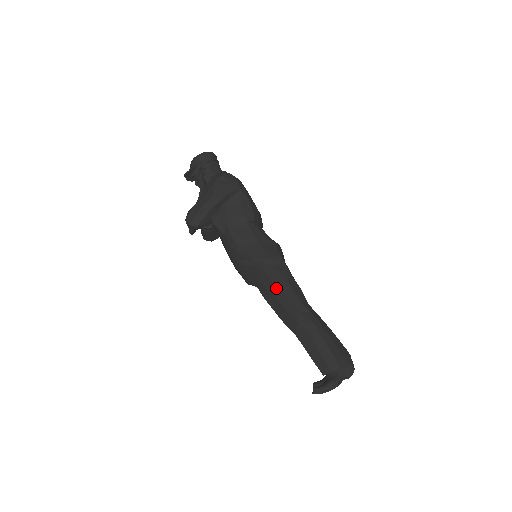
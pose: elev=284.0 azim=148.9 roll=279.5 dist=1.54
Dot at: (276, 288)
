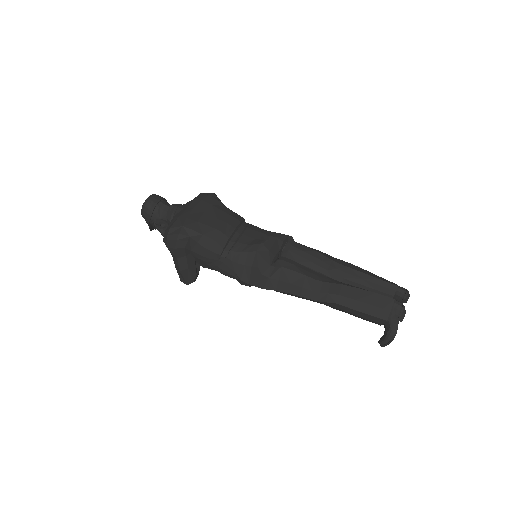
Dot at: (285, 293)
